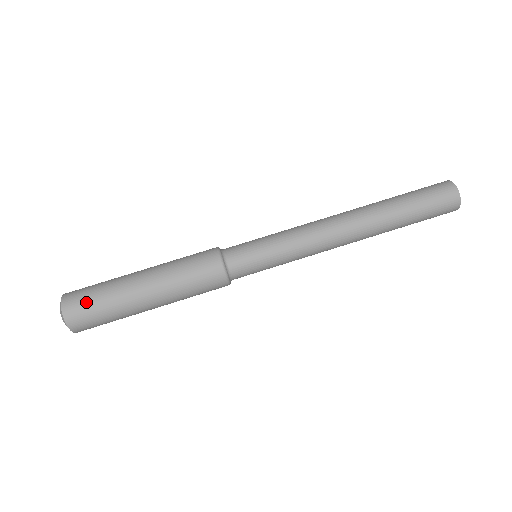
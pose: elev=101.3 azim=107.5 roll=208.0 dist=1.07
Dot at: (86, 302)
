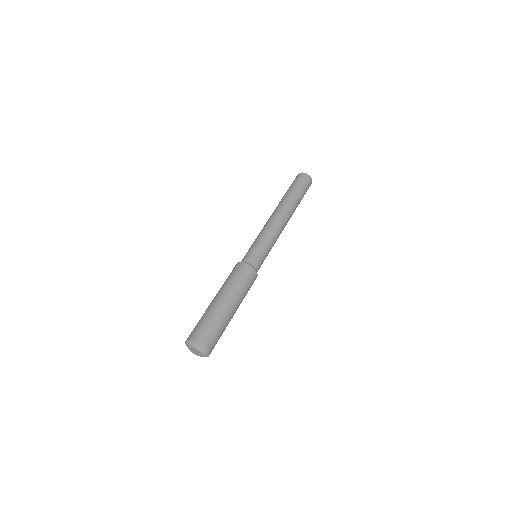
Dot at: (202, 328)
